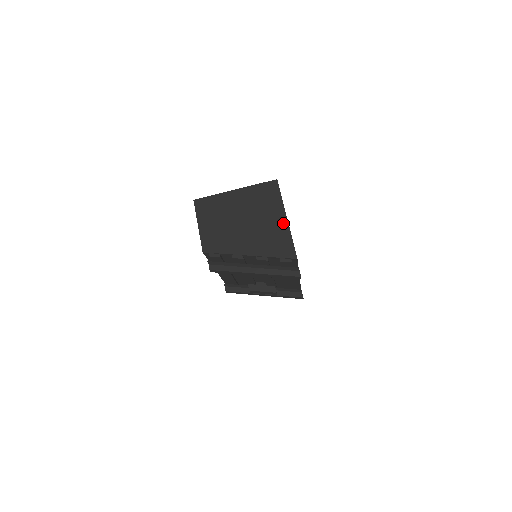
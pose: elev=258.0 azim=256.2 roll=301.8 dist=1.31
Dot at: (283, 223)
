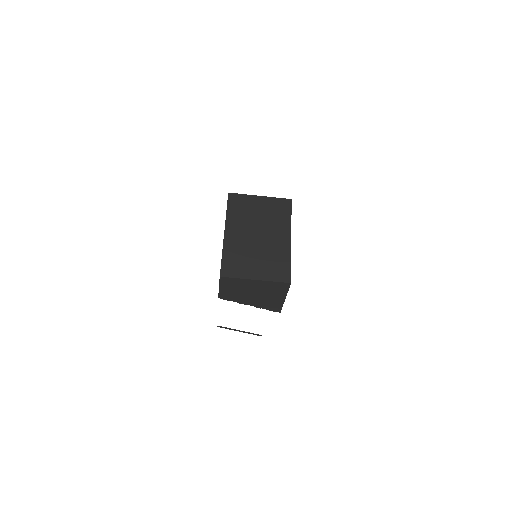
Dot at: (281, 300)
